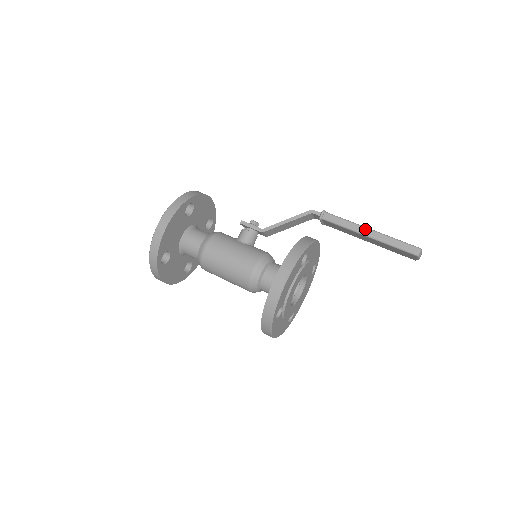
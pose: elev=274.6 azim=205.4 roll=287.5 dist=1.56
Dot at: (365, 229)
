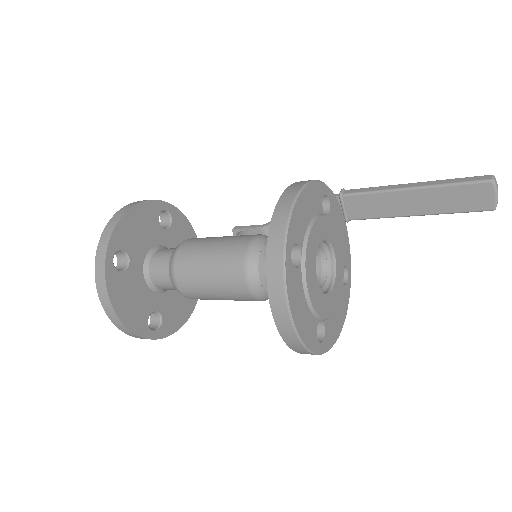
Dot at: (405, 184)
